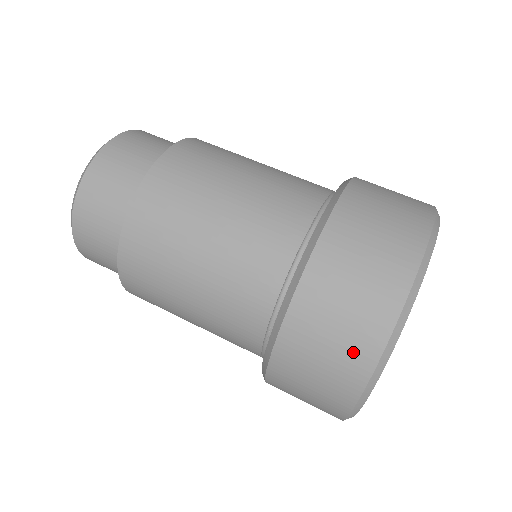
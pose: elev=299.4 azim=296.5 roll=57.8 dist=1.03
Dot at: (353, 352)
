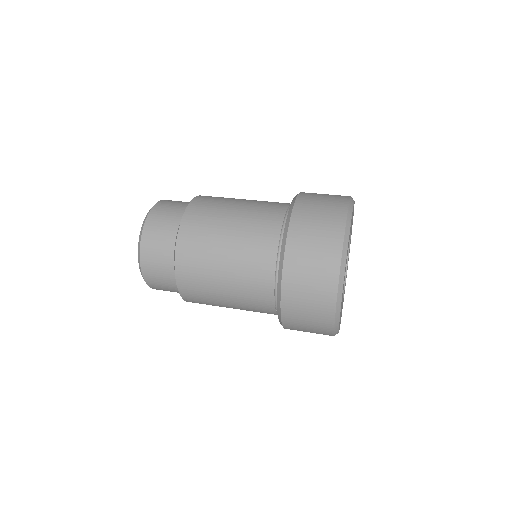
Dot at: (337, 197)
